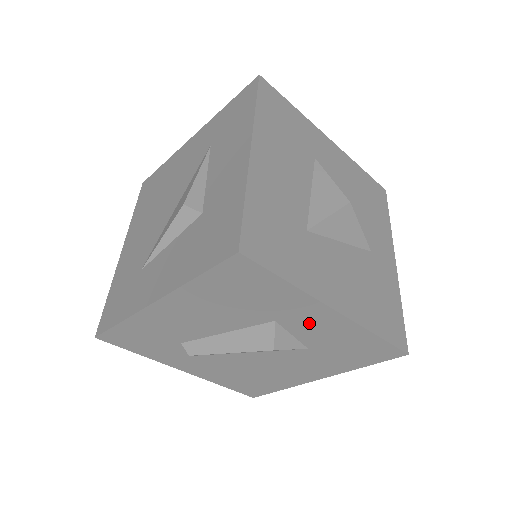
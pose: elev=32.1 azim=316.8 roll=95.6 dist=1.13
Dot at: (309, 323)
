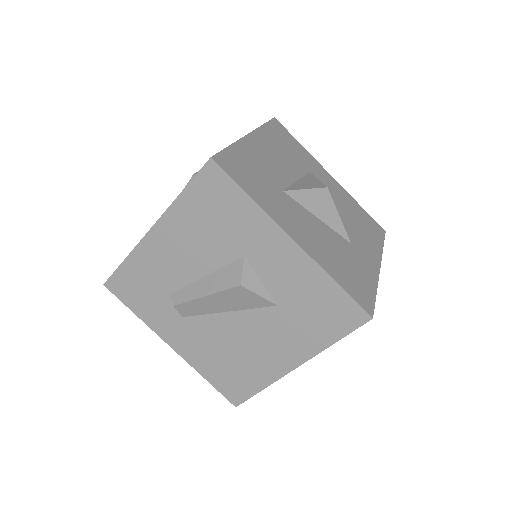
Dot at: (273, 260)
